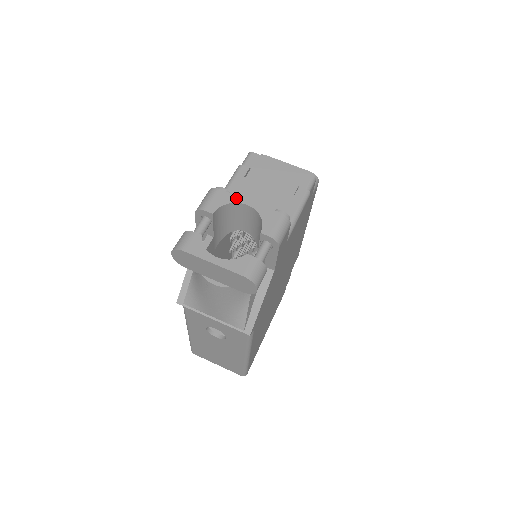
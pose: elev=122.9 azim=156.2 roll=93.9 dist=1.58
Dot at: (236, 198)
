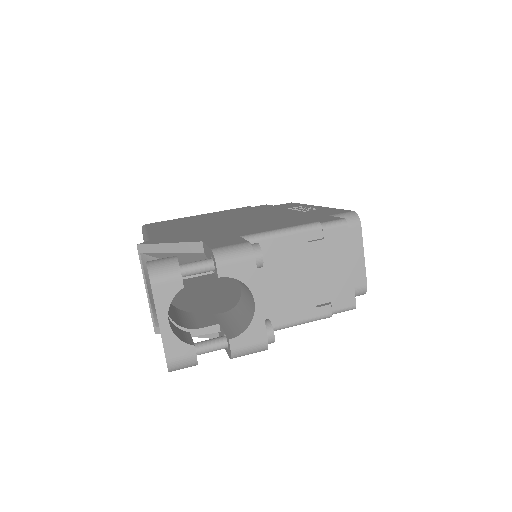
Dot at: (255, 285)
